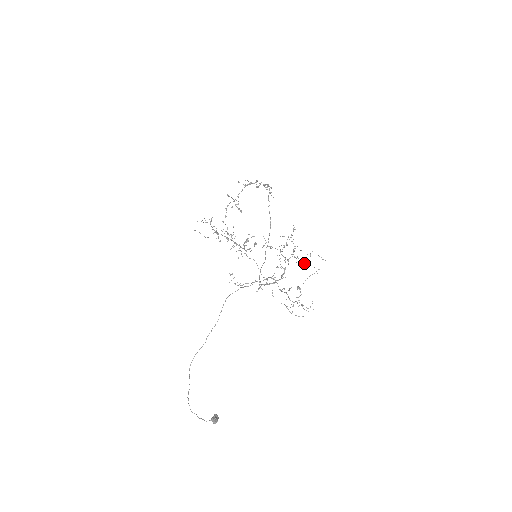
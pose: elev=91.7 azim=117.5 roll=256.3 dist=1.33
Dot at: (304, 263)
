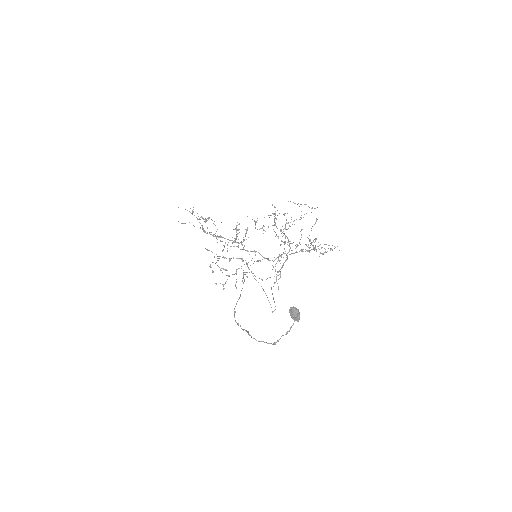
Dot at: occluded
